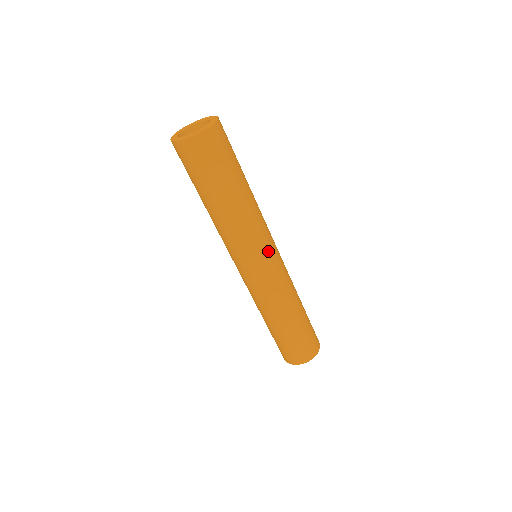
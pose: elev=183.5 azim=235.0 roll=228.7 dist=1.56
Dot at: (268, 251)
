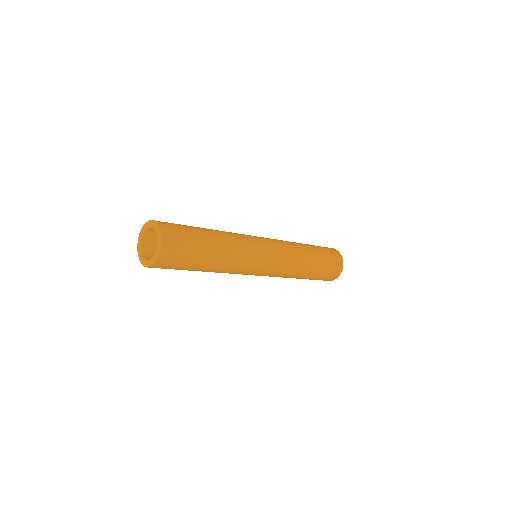
Dot at: (258, 269)
